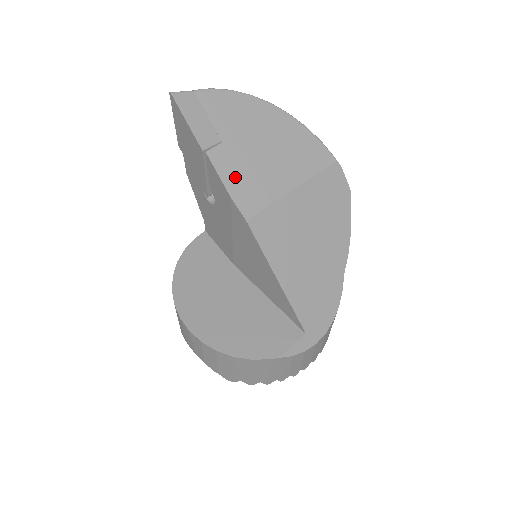
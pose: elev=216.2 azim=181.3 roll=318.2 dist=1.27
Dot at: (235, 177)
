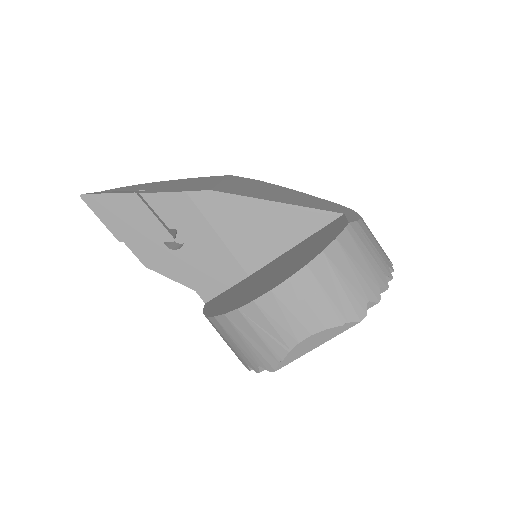
Dot at: (175, 190)
